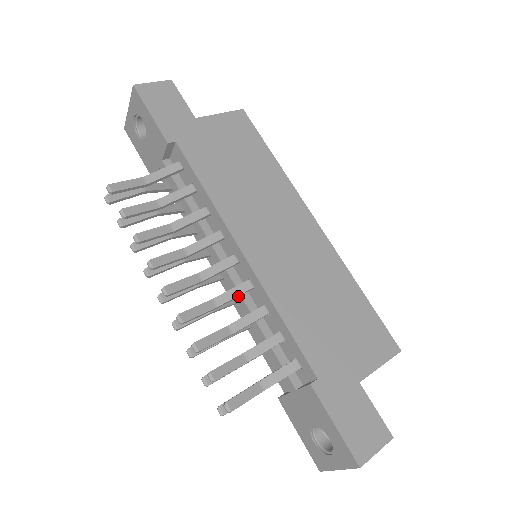
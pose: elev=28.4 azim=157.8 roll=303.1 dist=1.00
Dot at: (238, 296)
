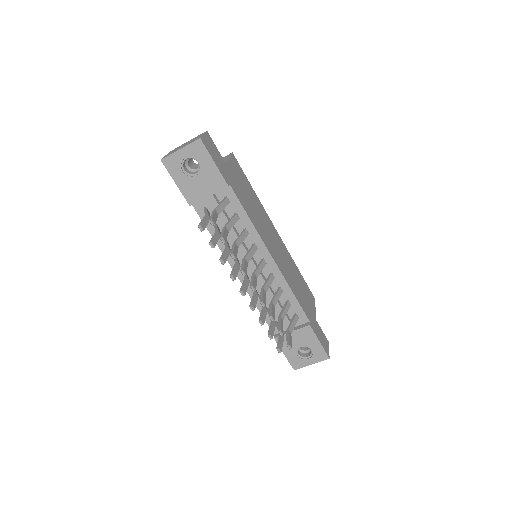
Dot at: (269, 284)
